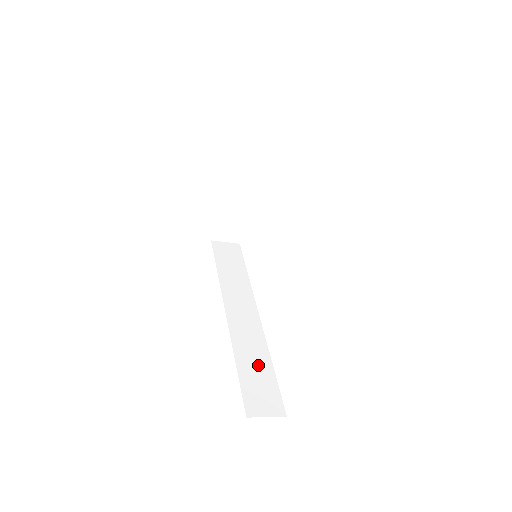
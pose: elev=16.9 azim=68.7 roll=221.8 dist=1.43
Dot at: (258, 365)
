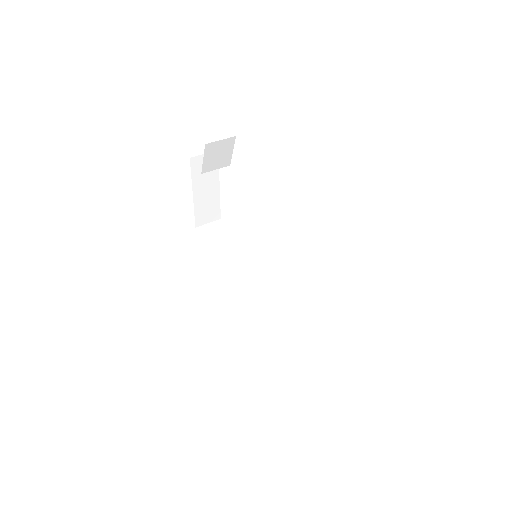
Dot at: (286, 342)
